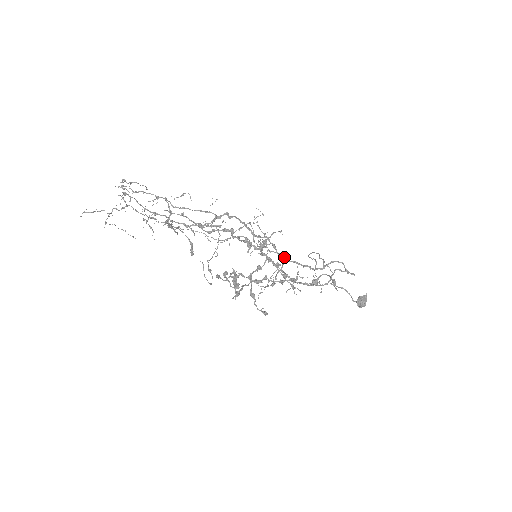
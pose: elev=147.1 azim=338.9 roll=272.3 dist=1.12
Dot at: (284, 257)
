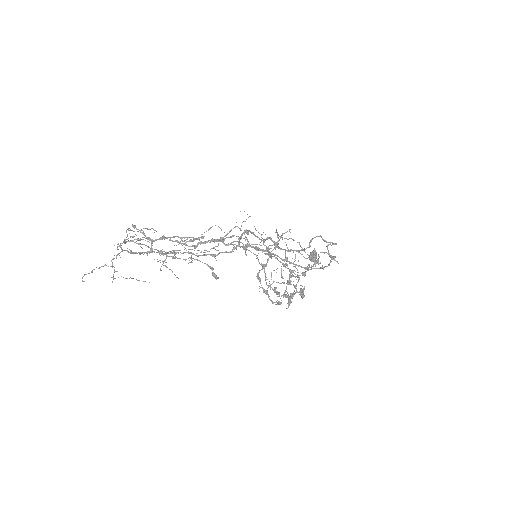
Dot at: (284, 249)
